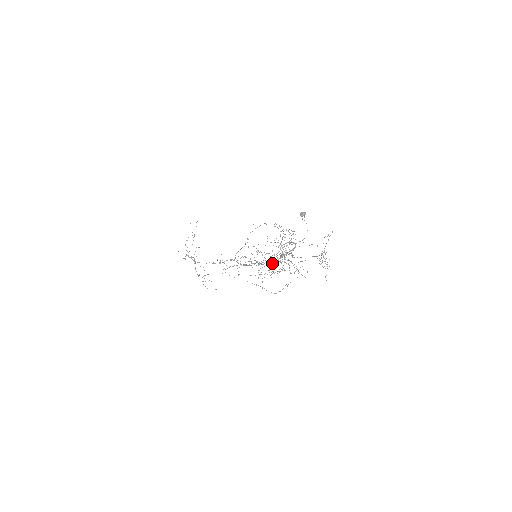
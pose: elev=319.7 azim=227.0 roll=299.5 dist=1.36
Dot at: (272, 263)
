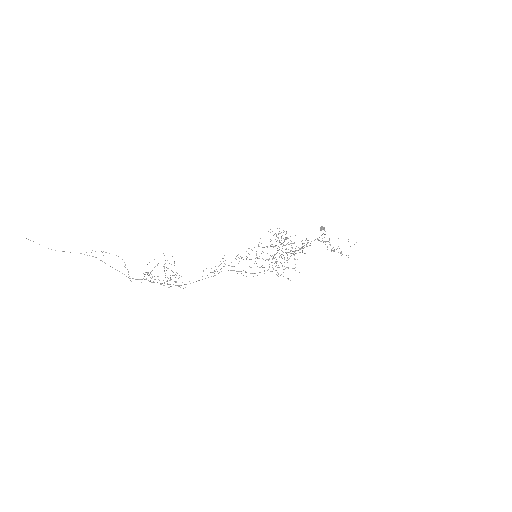
Dot at: occluded
